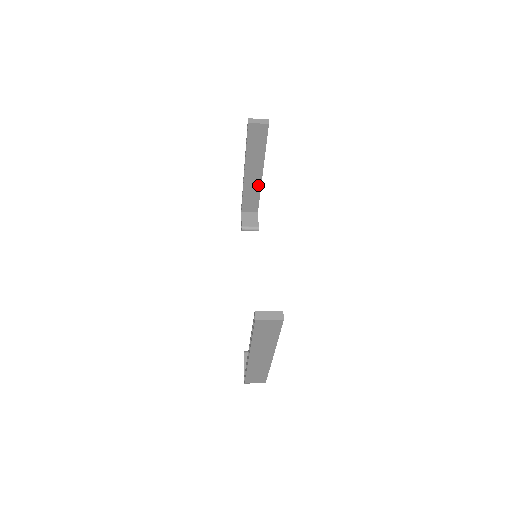
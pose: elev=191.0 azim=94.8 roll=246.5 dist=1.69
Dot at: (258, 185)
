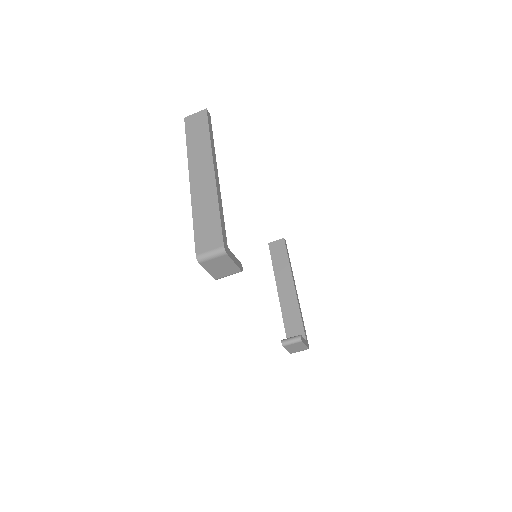
Dot at: (295, 303)
